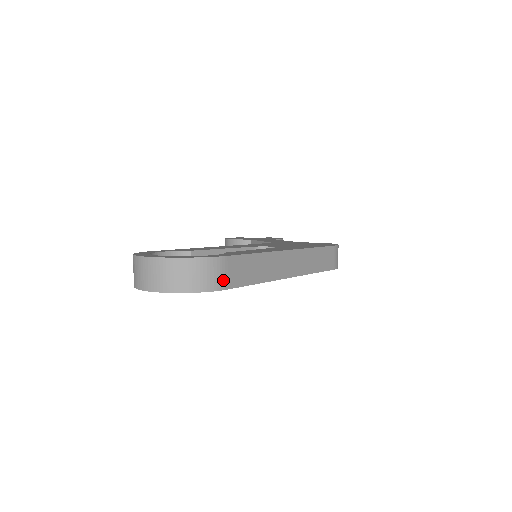
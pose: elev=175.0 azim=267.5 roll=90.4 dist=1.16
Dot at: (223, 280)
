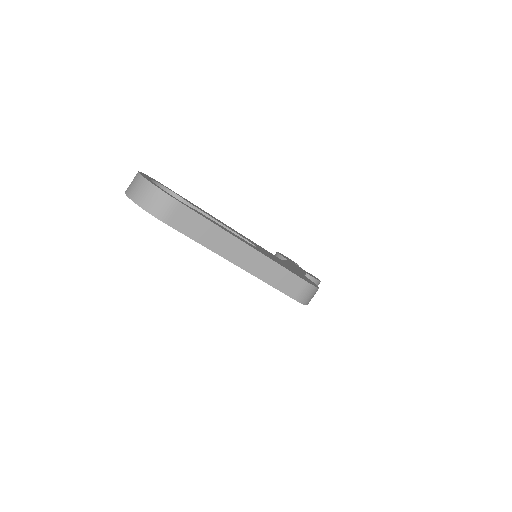
Dot at: (168, 216)
